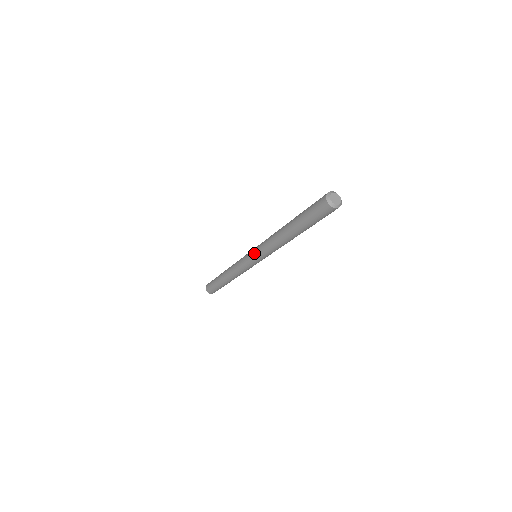
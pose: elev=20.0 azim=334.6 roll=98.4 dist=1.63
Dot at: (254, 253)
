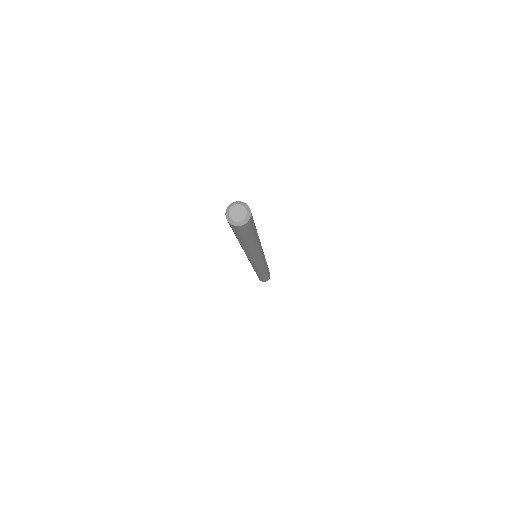
Dot at: occluded
